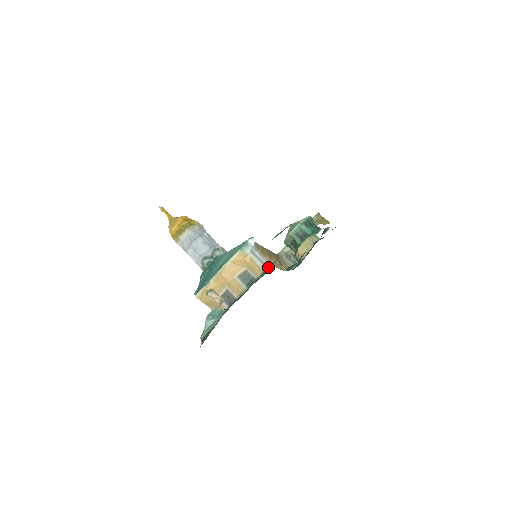
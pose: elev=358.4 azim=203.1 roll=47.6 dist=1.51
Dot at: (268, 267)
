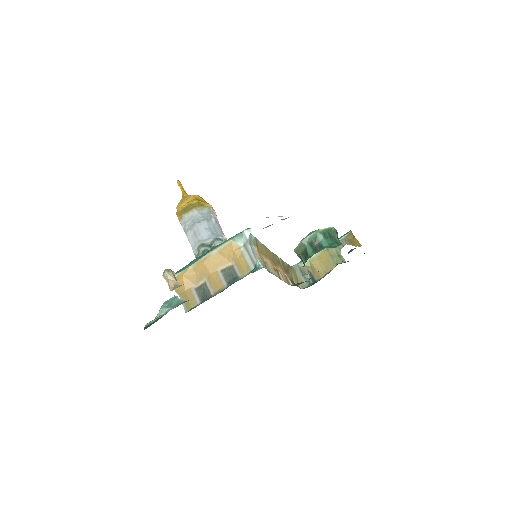
Dot at: (256, 267)
